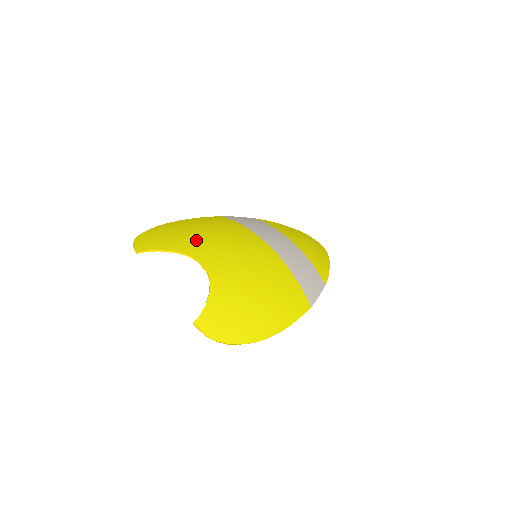
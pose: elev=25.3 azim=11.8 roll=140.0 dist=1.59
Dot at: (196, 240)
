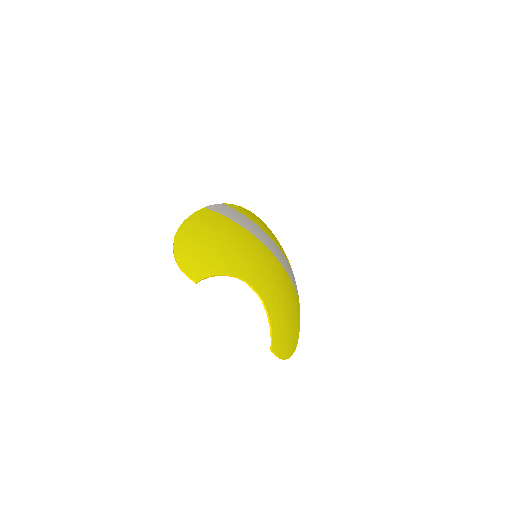
Dot at: (228, 254)
